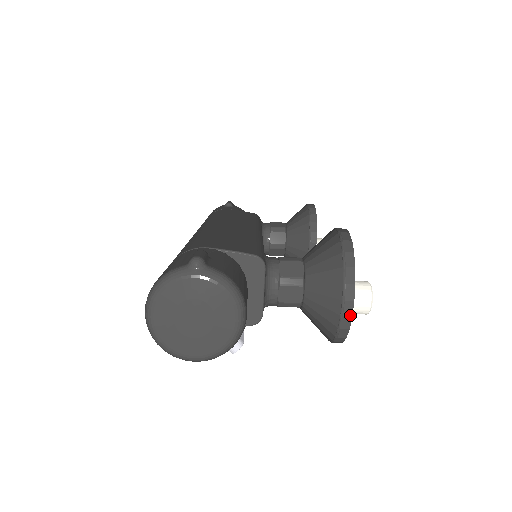
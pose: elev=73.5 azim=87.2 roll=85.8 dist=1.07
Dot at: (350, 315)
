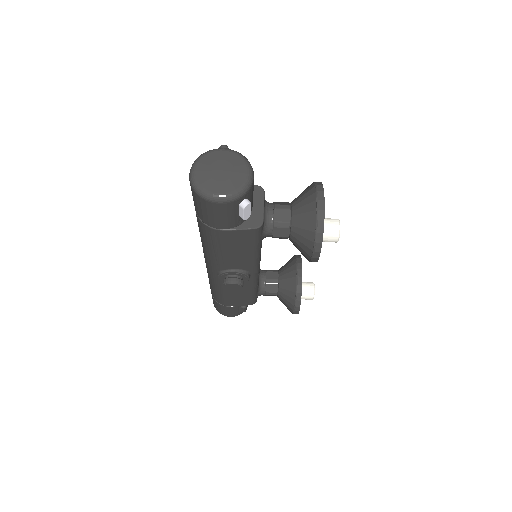
Dot at: (323, 209)
